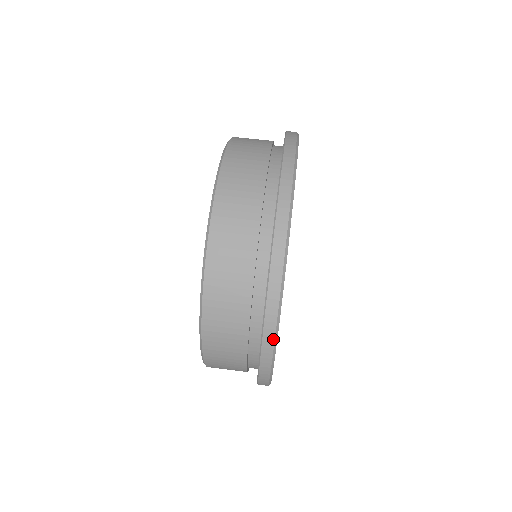
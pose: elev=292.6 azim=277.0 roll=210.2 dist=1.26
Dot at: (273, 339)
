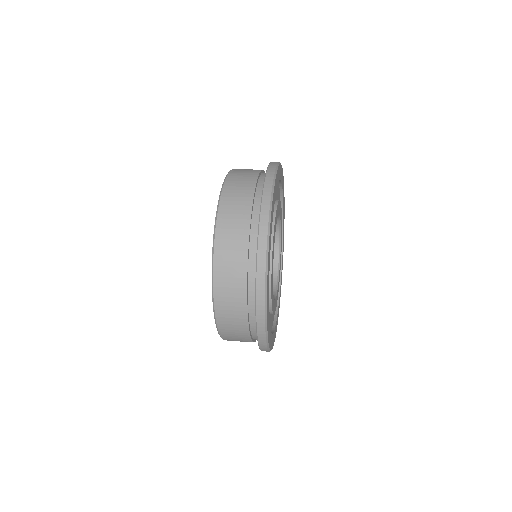
Dot at: (264, 333)
